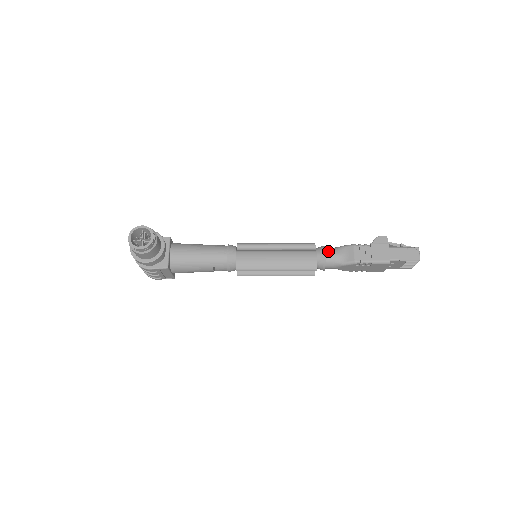
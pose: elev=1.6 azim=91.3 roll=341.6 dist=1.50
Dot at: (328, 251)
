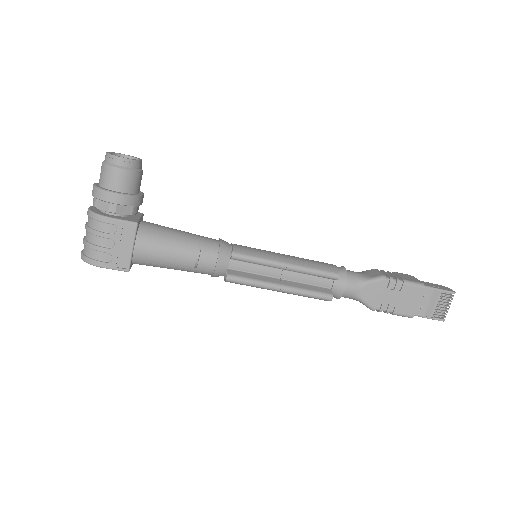
Dot at: occluded
